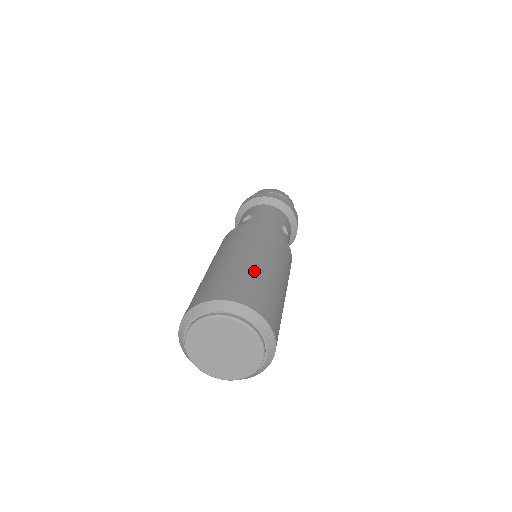
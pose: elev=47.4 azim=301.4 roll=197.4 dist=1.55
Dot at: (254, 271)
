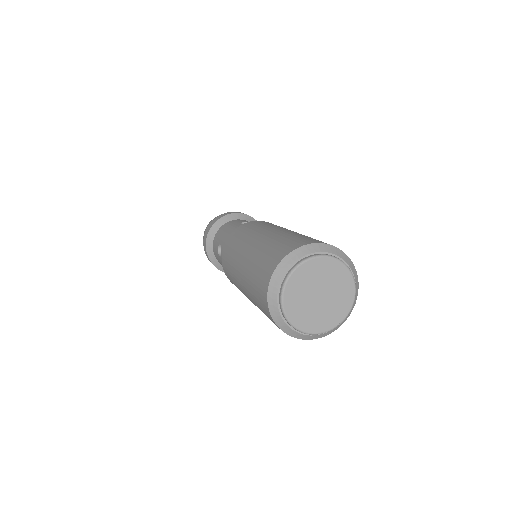
Dot at: (265, 244)
